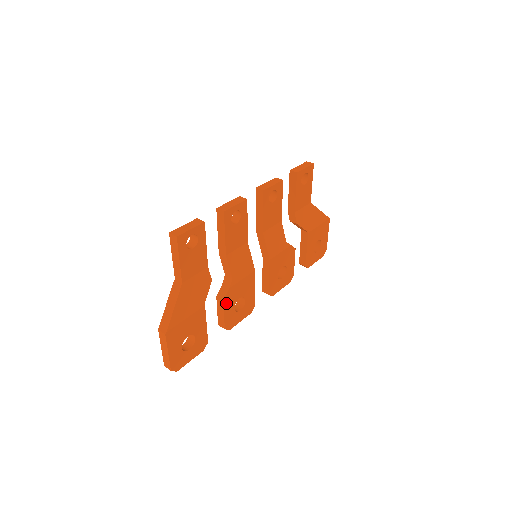
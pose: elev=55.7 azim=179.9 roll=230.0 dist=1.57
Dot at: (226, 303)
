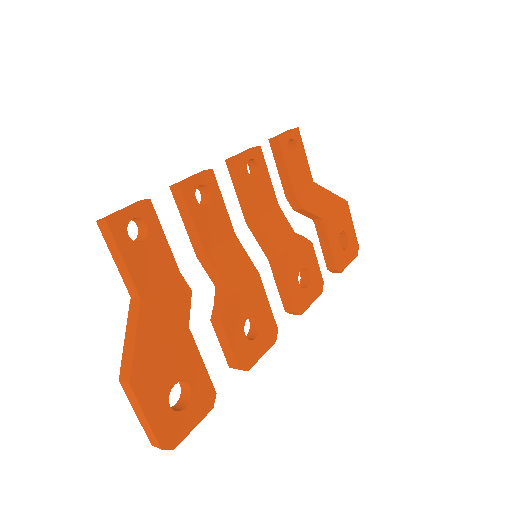
Dot at: (227, 326)
